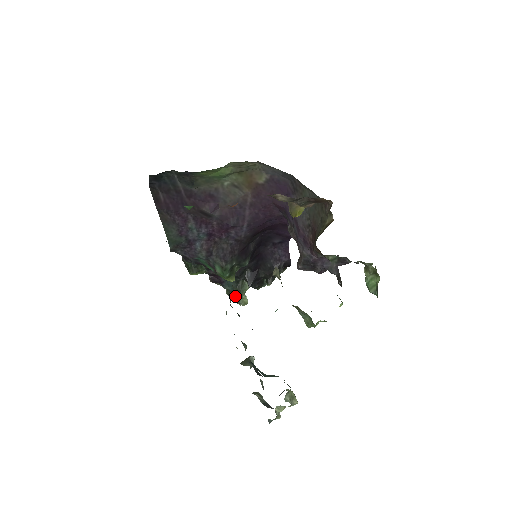
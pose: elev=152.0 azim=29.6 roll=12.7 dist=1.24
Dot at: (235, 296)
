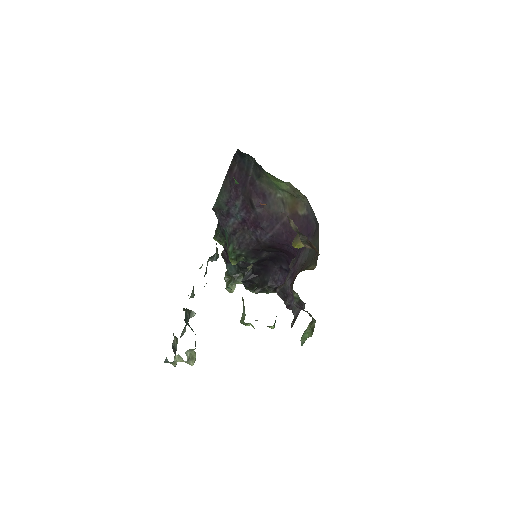
Dot at: (229, 280)
